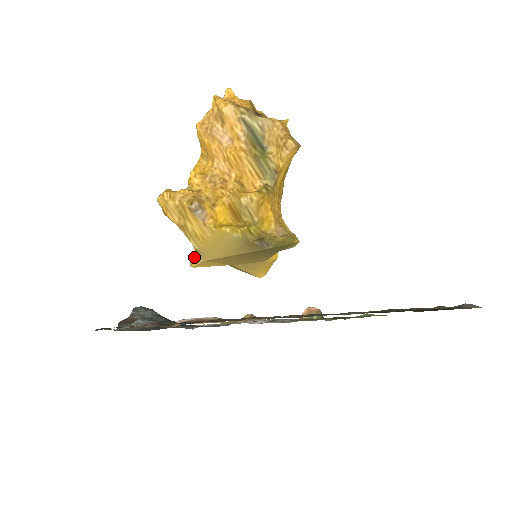
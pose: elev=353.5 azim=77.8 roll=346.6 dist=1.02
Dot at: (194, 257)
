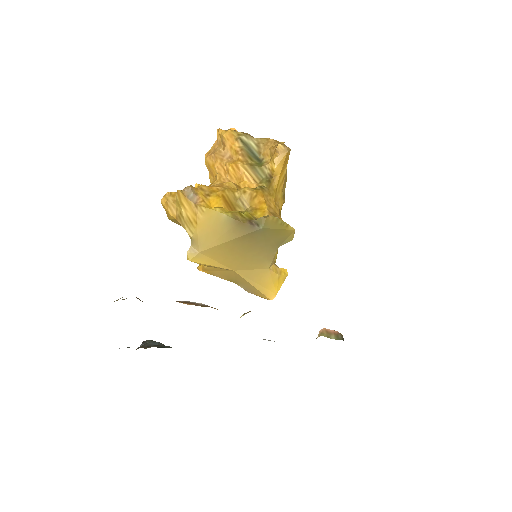
Dot at: (190, 248)
